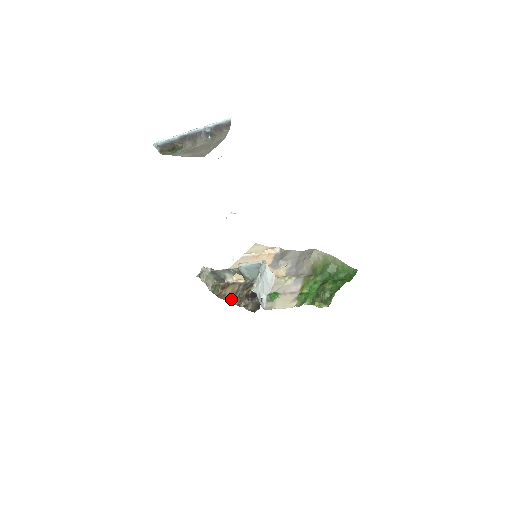
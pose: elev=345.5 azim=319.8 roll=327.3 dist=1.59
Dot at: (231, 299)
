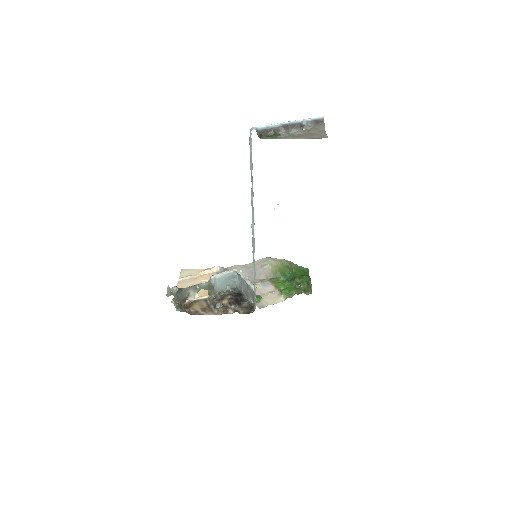
Dot at: (210, 312)
